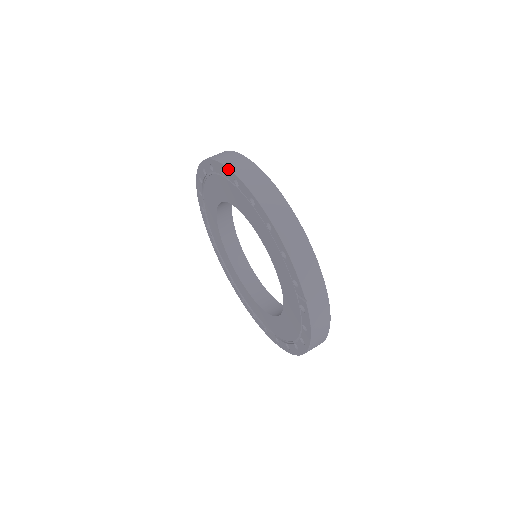
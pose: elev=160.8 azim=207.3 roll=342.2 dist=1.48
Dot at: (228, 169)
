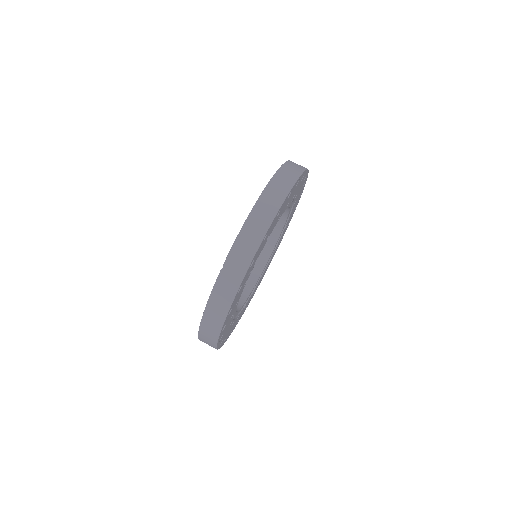
Dot at: (284, 163)
